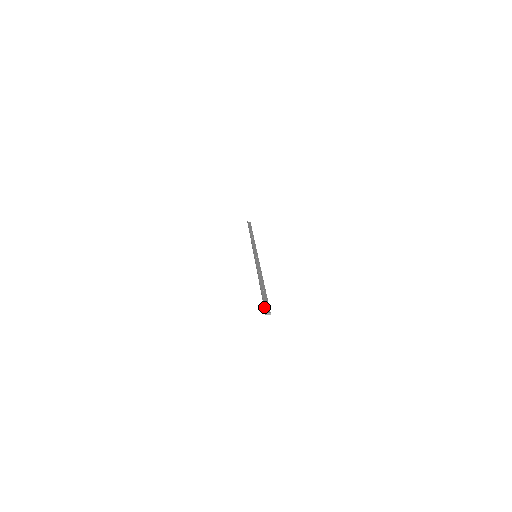
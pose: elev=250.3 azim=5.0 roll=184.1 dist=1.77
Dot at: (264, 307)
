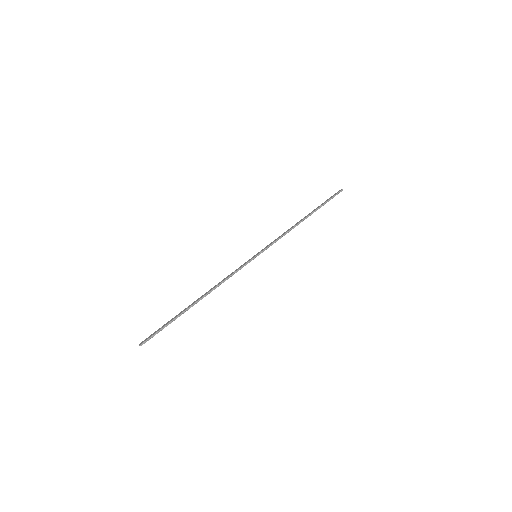
Dot at: (149, 336)
